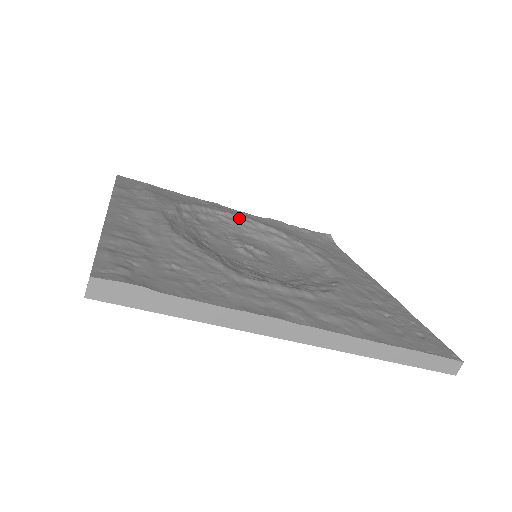
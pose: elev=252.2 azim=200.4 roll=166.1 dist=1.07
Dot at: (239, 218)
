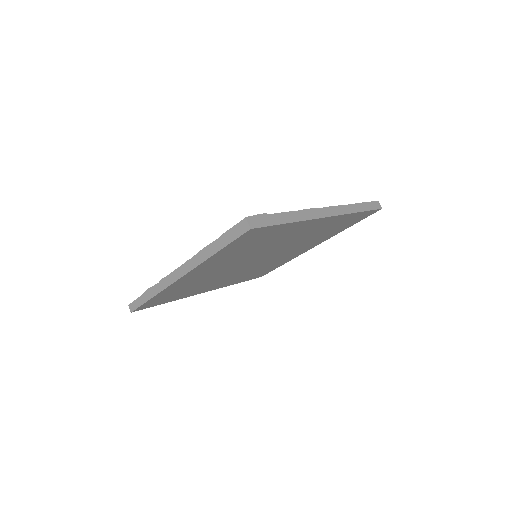
Dot at: occluded
